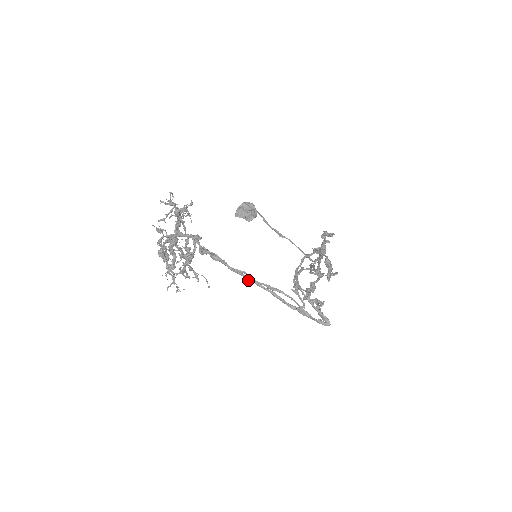
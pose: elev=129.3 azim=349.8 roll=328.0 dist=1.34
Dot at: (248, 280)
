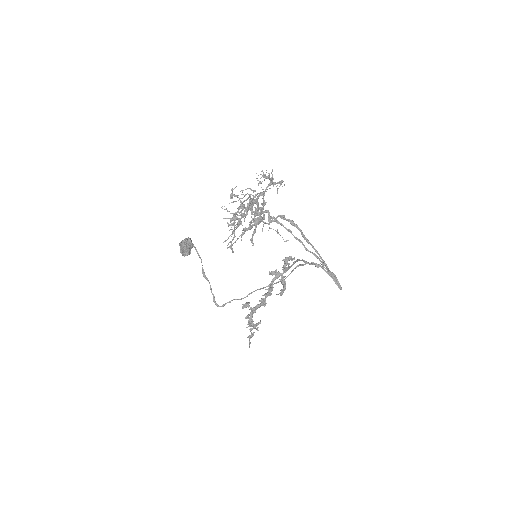
Dot at: (310, 244)
